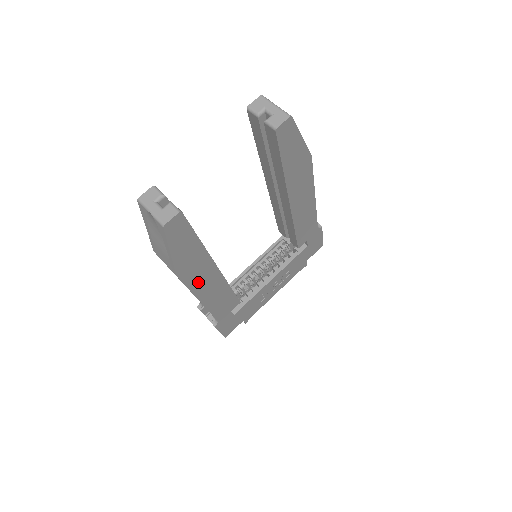
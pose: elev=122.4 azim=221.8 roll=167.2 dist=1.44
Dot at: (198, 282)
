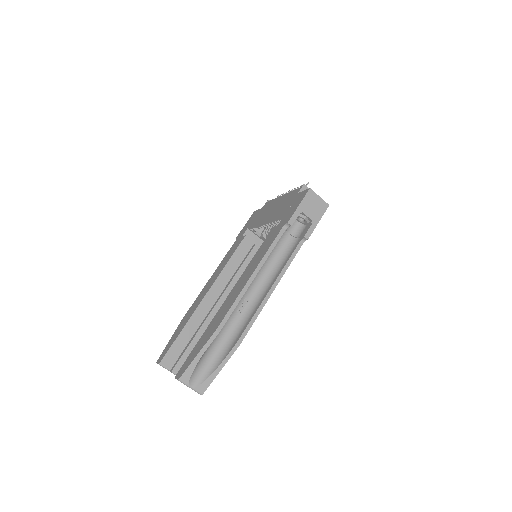
Dot at: occluded
